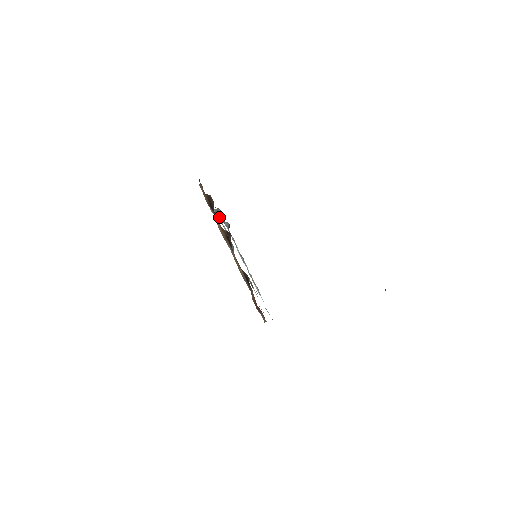
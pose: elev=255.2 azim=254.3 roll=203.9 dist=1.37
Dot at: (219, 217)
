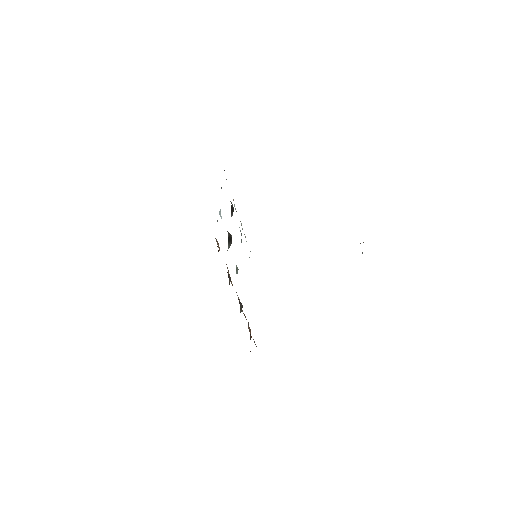
Dot at: (227, 231)
